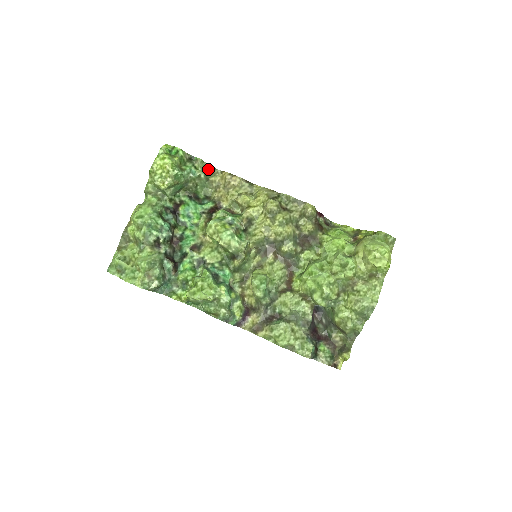
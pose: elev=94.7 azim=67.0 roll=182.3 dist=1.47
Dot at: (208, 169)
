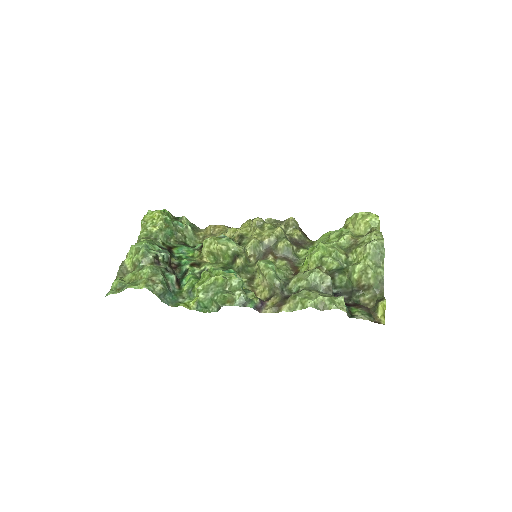
Dot at: (193, 227)
